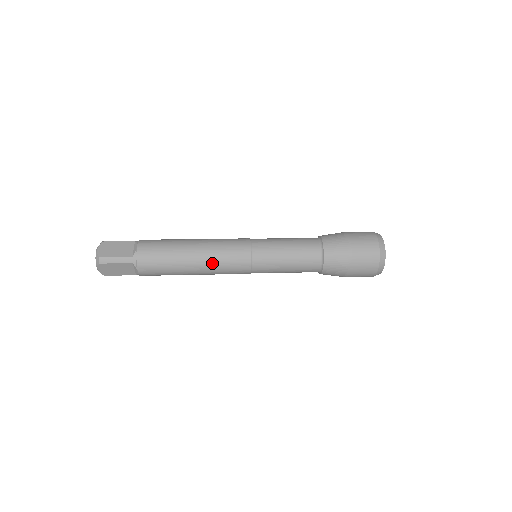
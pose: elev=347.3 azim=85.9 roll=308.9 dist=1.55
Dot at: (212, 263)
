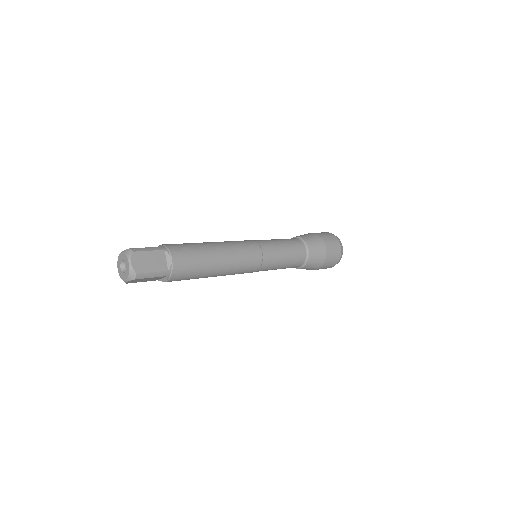
Dot at: (231, 246)
